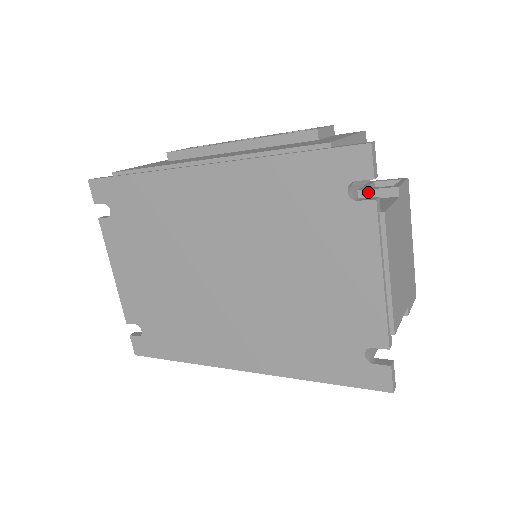
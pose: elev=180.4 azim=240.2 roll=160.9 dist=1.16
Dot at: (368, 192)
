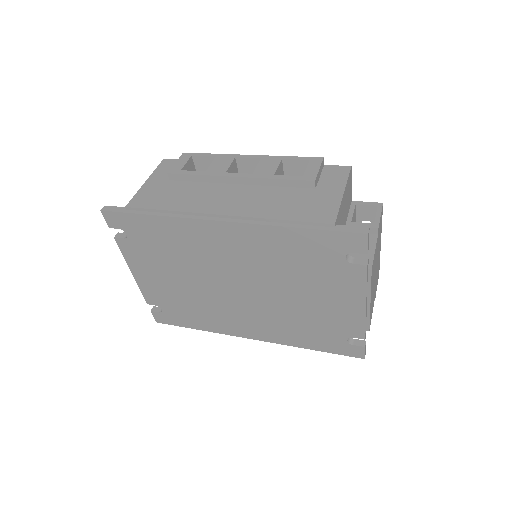
Dot at: occluded
